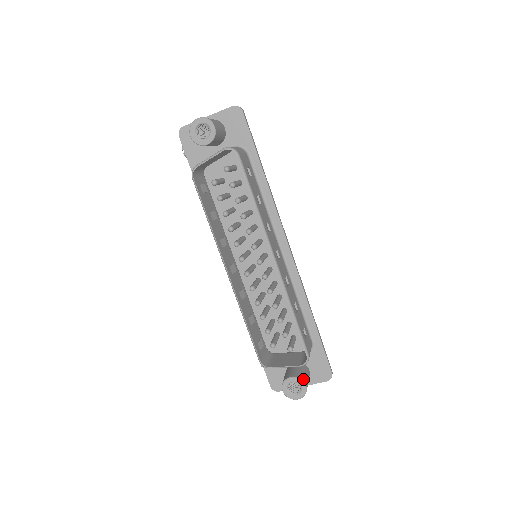
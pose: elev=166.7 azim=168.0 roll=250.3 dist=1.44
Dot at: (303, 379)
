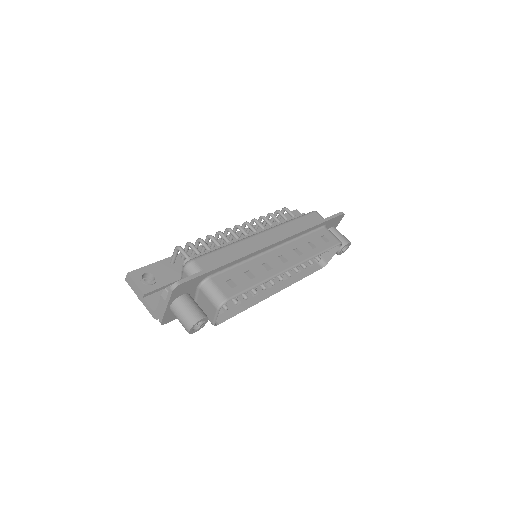
Dot at: (344, 243)
